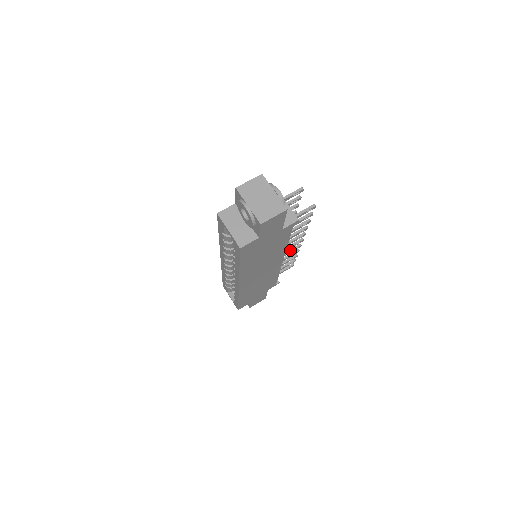
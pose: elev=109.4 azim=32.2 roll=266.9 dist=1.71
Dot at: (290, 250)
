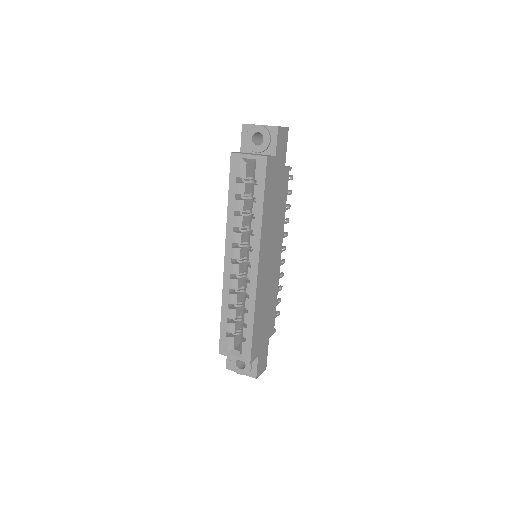
Dot at: occluded
